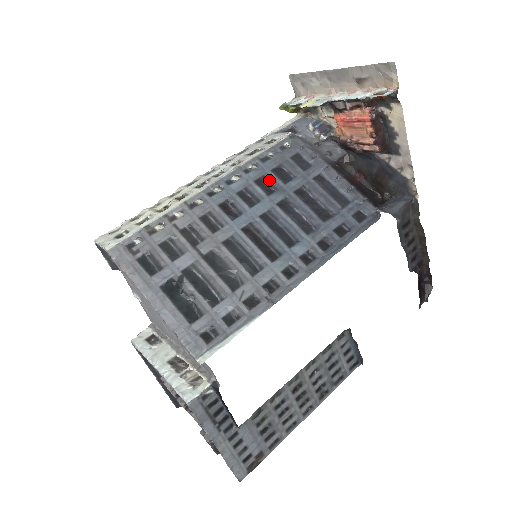
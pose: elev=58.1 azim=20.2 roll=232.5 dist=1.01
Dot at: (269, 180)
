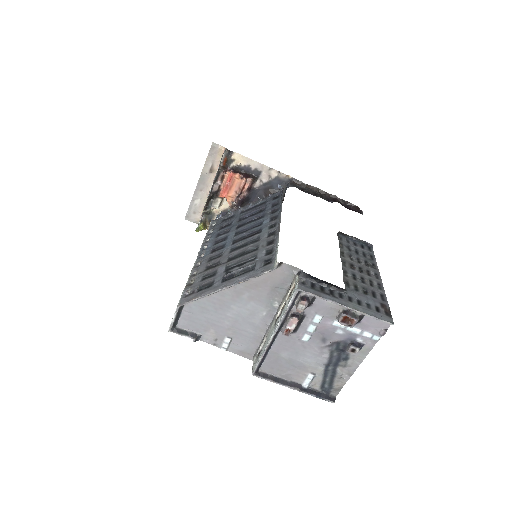
Dot at: (222, 232)
